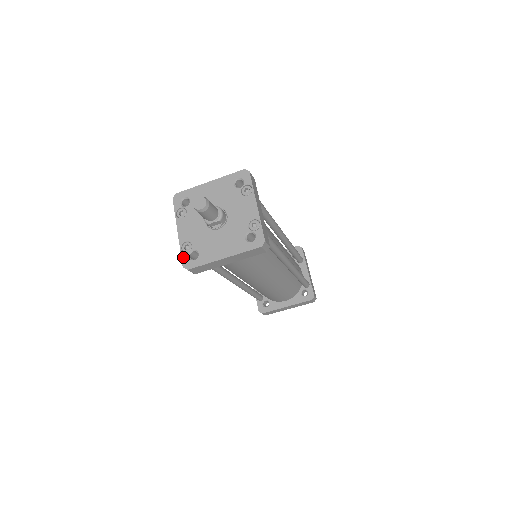
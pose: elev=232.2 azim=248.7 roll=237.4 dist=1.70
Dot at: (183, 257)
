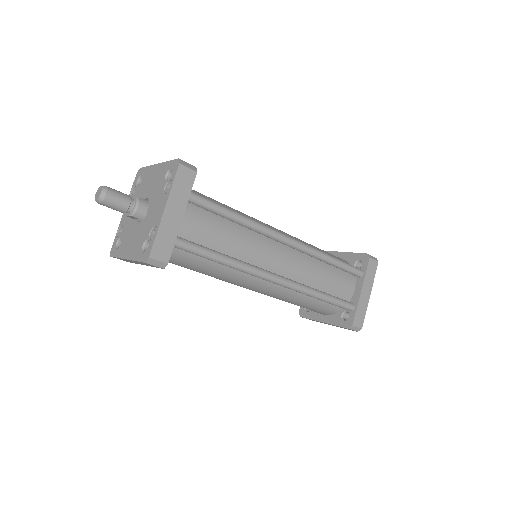
Dot at: (114, 241)
